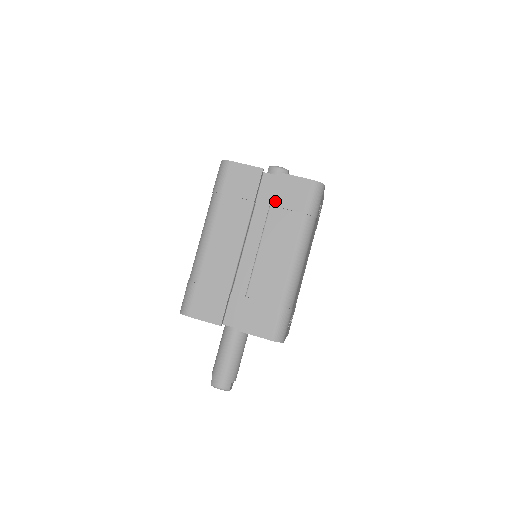
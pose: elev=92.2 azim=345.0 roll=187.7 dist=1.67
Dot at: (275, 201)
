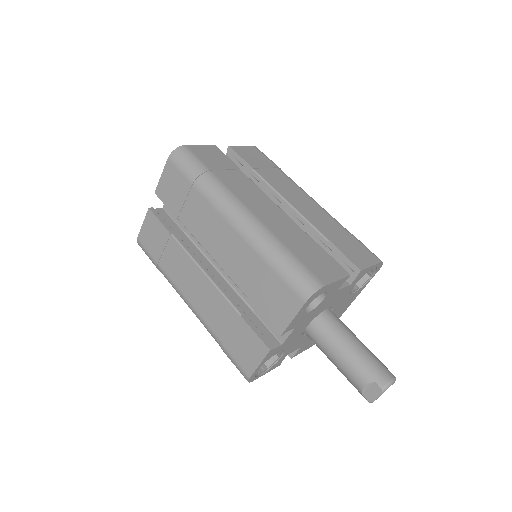
Dot at: (252, 165)
